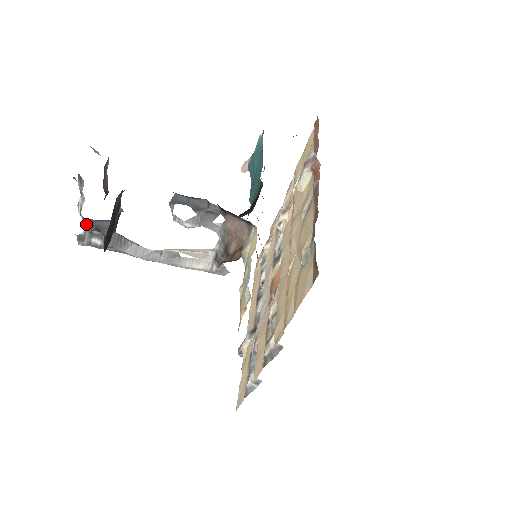
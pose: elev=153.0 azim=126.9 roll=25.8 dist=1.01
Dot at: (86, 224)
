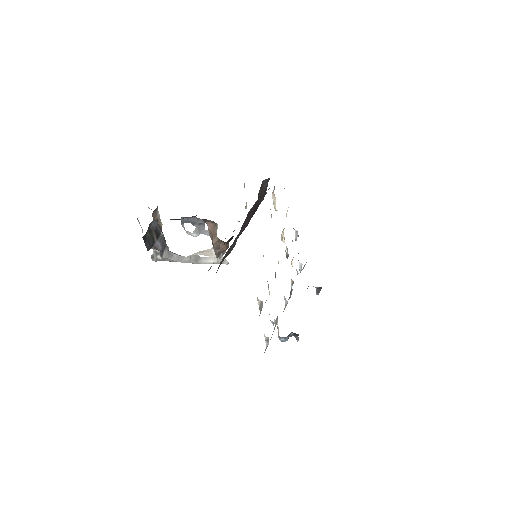
Dot at: occluded
